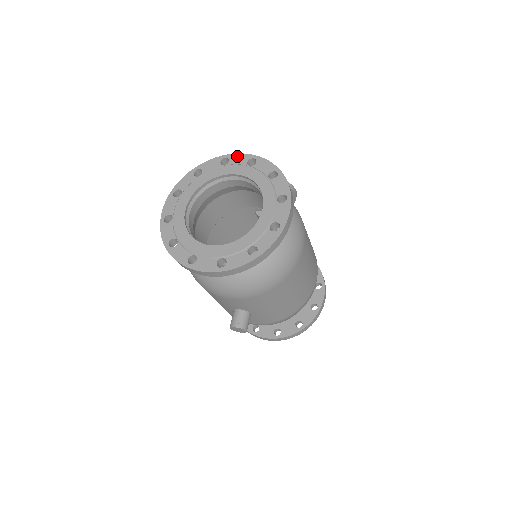
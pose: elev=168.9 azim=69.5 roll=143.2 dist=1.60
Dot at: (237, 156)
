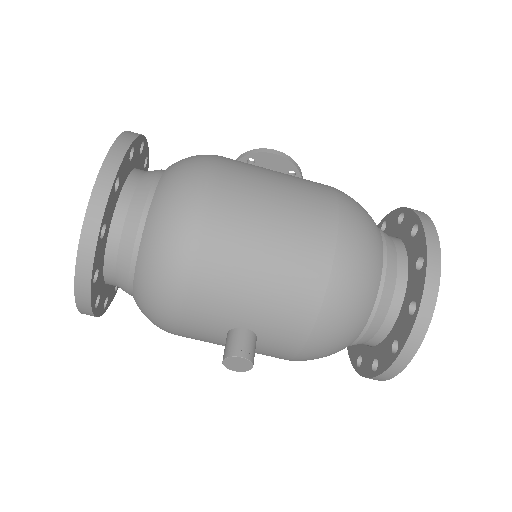
Dot at: occluded
